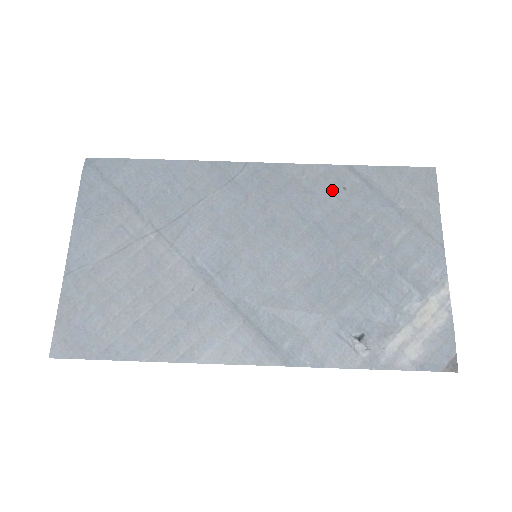
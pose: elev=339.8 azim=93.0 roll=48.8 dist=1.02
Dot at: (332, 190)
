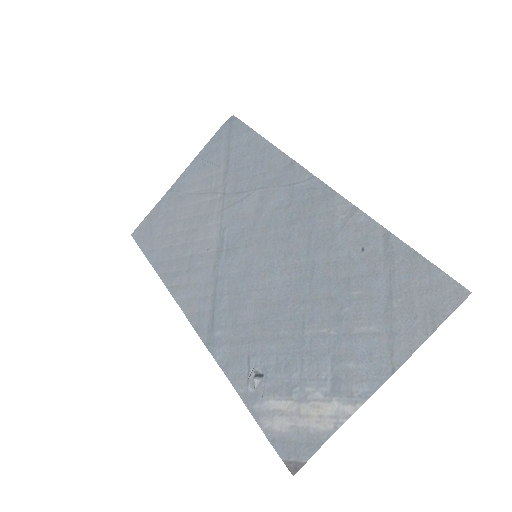
Dot at: (351, 244)
